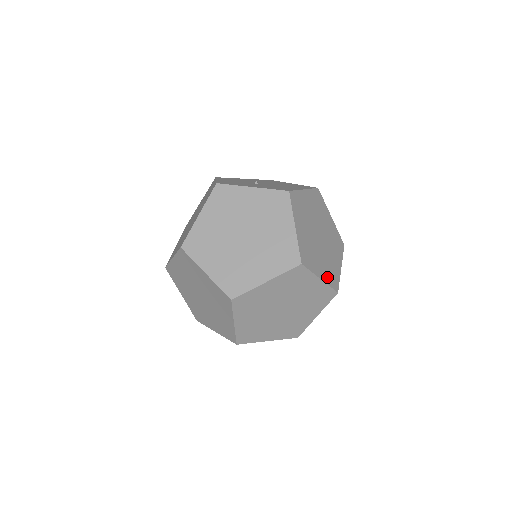
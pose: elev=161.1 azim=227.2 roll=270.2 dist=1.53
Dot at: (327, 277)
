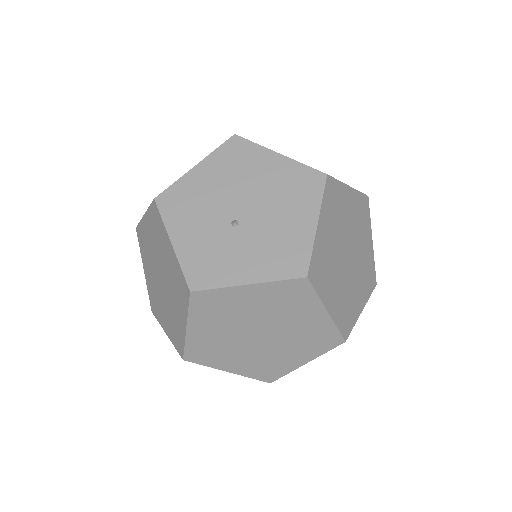
Dot at: (365, 292)
